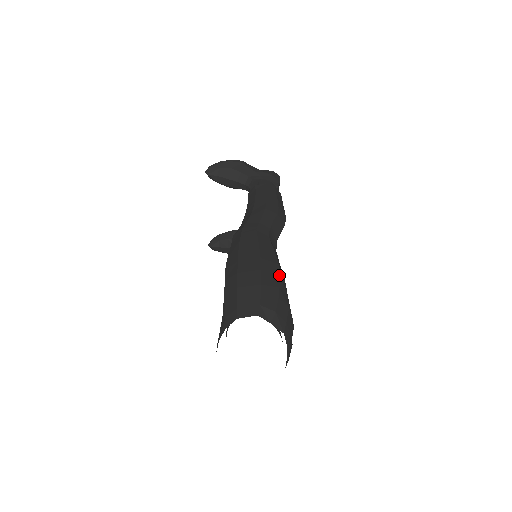
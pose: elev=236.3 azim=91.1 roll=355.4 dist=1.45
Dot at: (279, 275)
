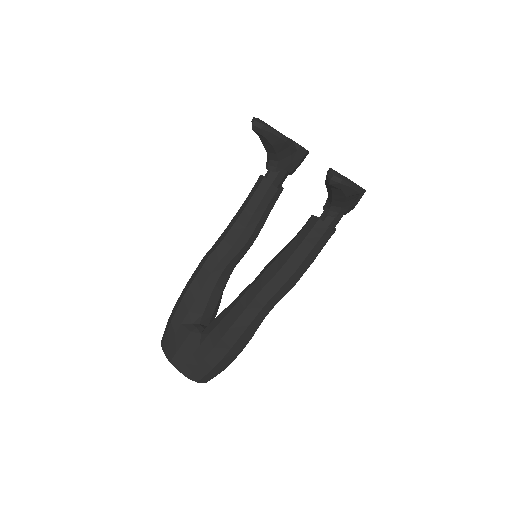
Dot at: occluded
